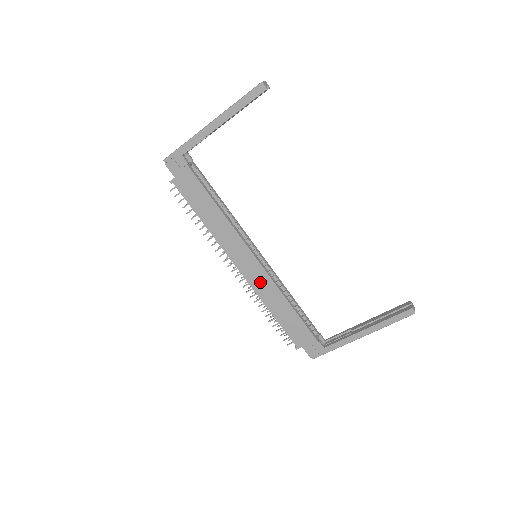
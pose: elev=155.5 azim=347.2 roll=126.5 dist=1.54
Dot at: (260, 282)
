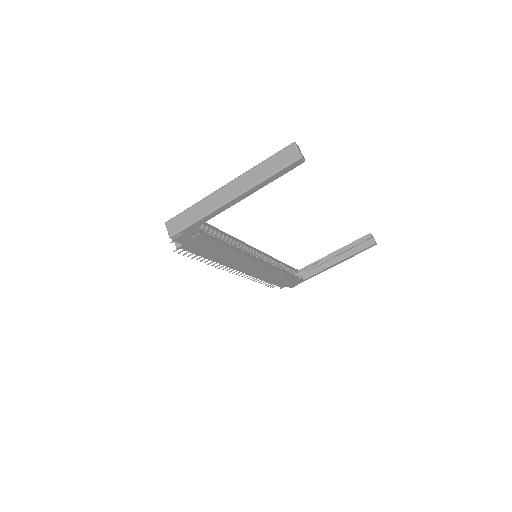
Dot at: (260, 271)
